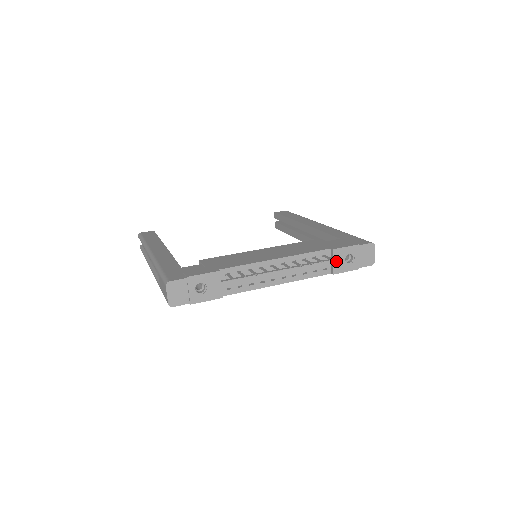
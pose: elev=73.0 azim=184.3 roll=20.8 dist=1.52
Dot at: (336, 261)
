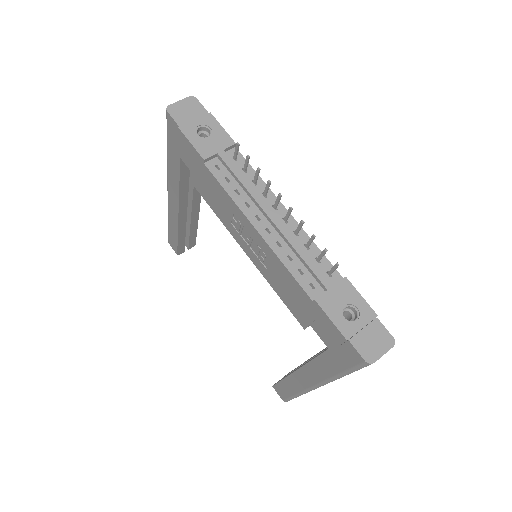
Dot at: (334, 292)
